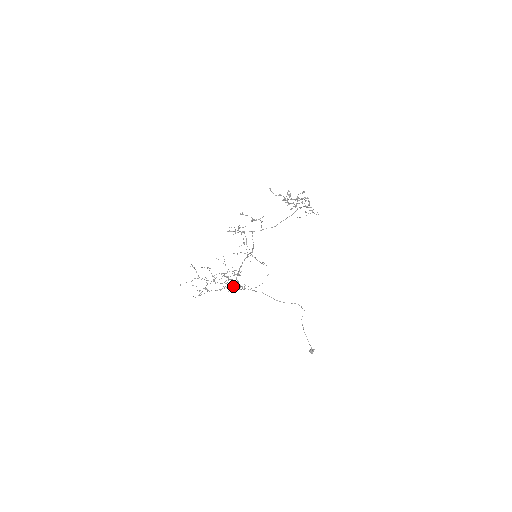
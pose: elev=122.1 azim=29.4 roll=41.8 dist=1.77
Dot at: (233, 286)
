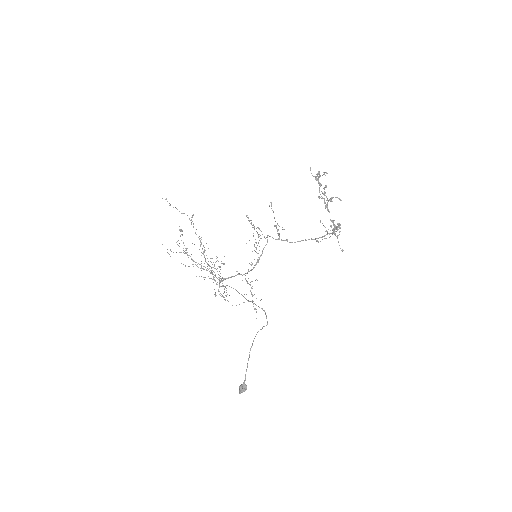
Dot at: occluded
